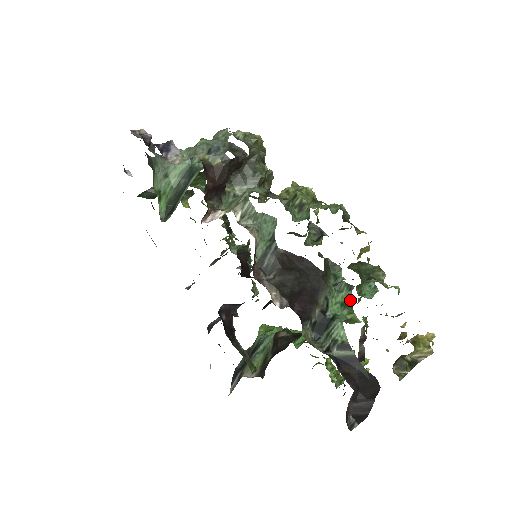
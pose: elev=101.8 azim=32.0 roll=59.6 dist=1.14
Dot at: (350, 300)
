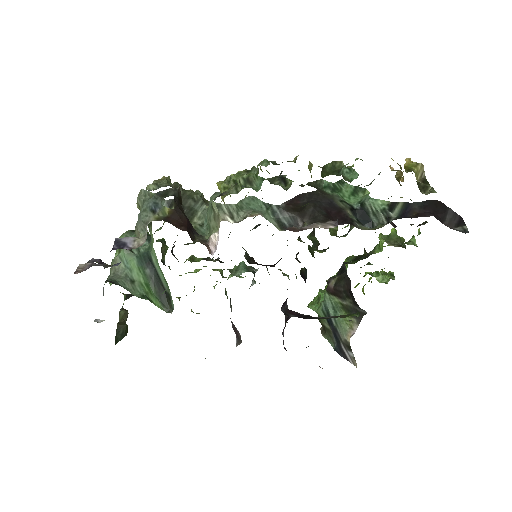
Dot at: (353, 186)
